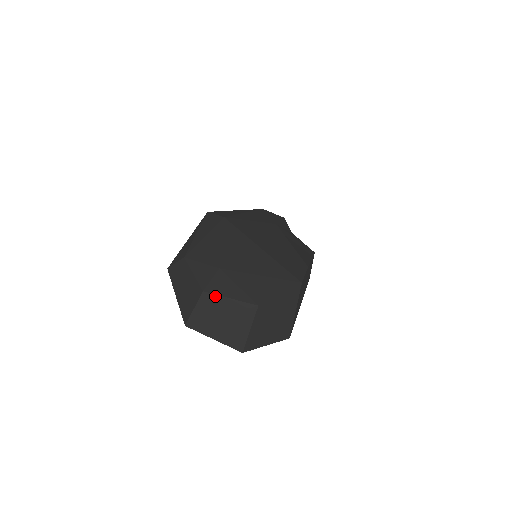
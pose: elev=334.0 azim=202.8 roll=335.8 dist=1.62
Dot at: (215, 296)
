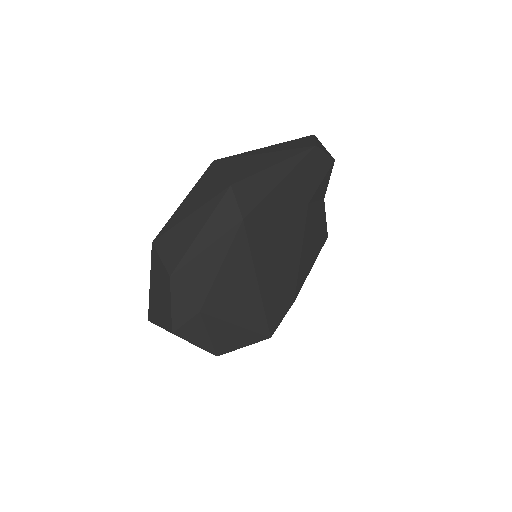
Dot at: occluded
